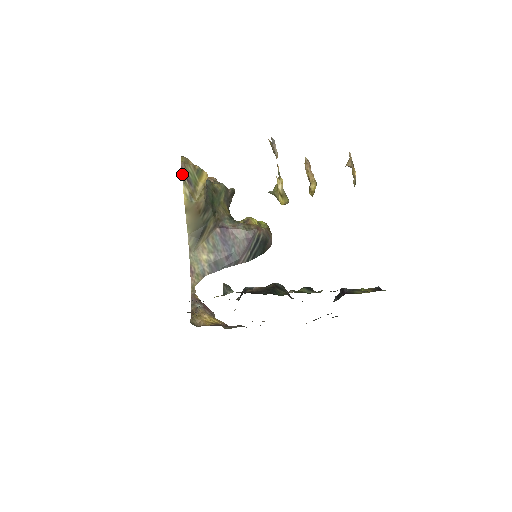
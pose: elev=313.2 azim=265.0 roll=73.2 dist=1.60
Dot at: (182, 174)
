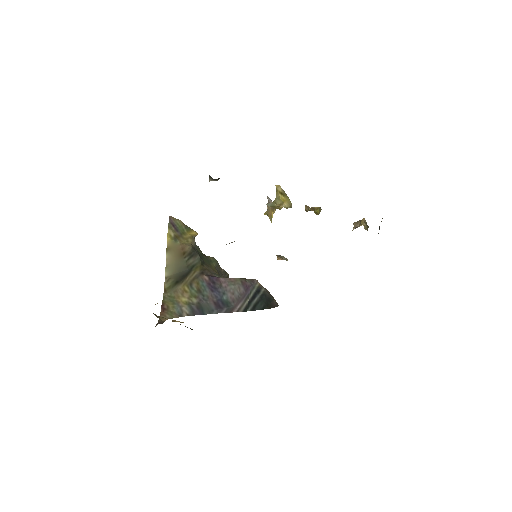
Dot at: (169, 222)
